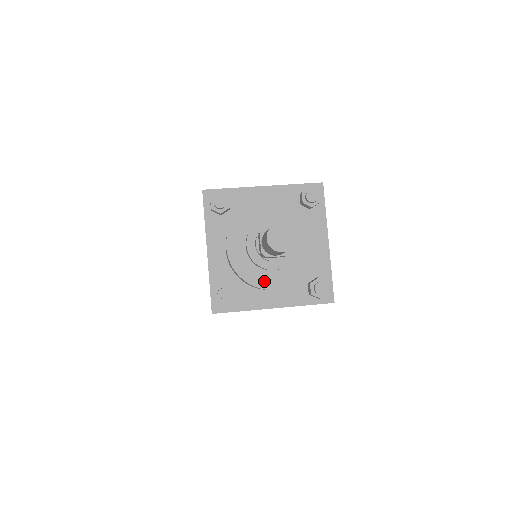
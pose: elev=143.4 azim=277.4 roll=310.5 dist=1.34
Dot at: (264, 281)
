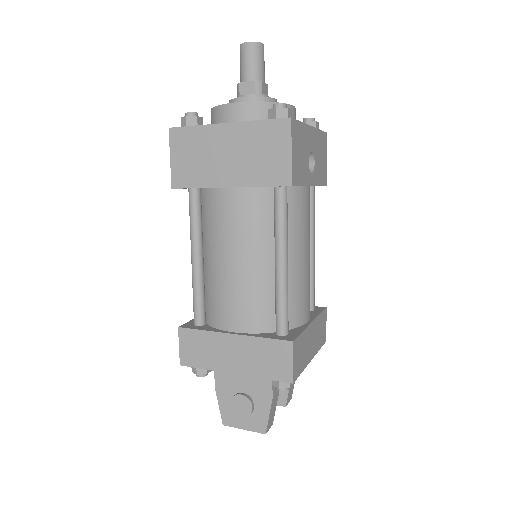
Dot at: occluded
